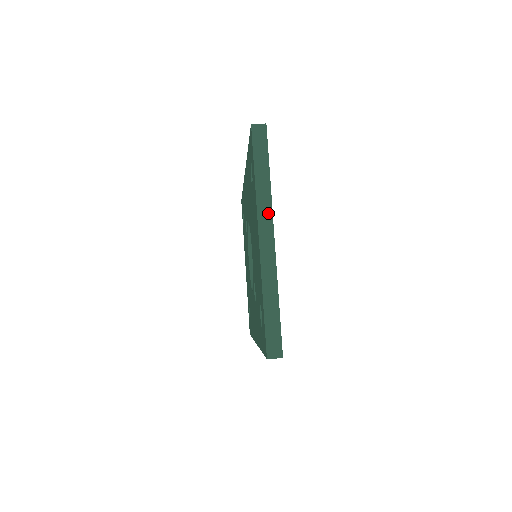
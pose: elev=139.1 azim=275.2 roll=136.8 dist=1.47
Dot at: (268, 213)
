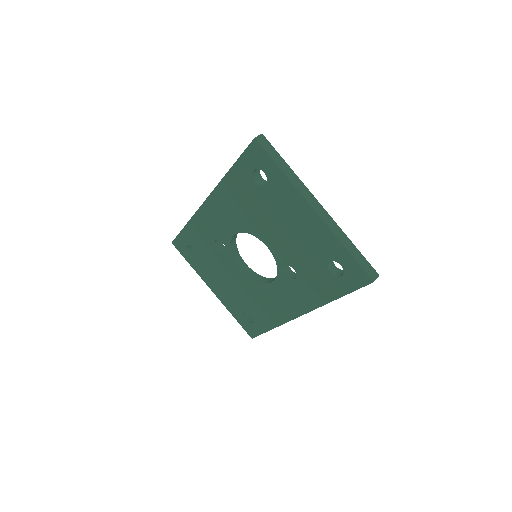
Dot at: (306, 191)
